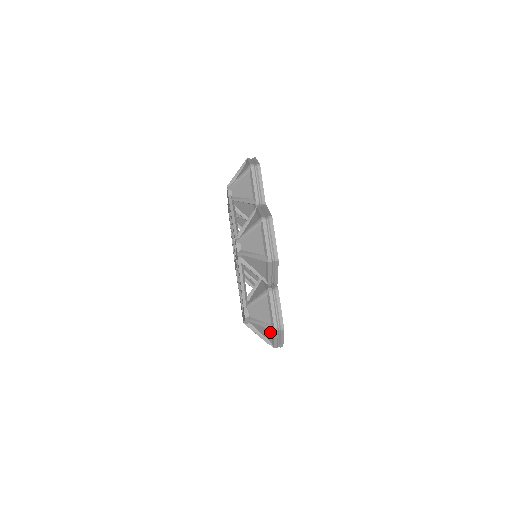
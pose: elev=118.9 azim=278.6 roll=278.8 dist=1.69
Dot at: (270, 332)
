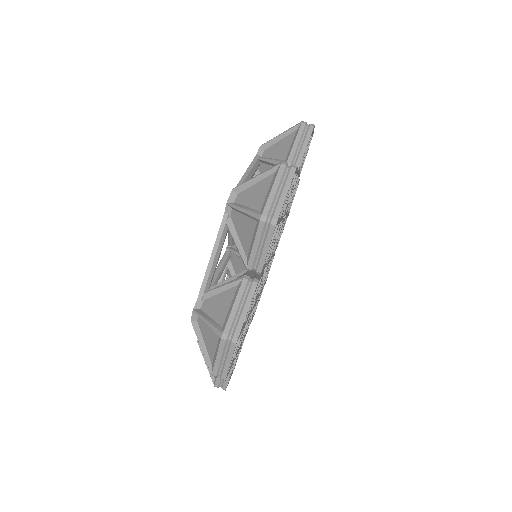
Dot at: occluded
